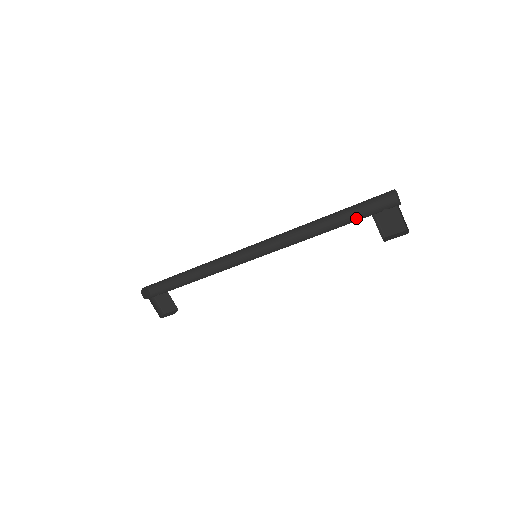
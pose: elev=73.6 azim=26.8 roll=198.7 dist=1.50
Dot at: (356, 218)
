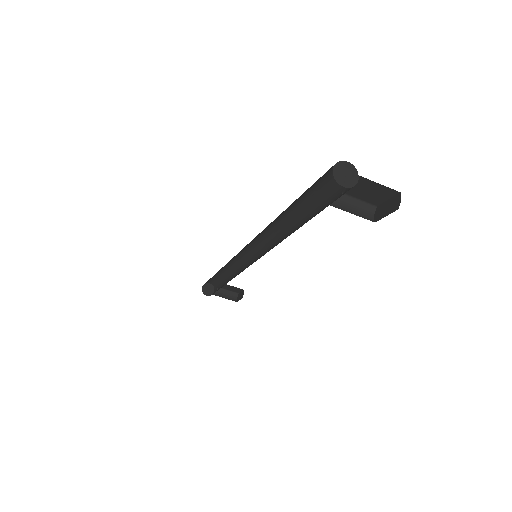
Dot at: (319, 203)
